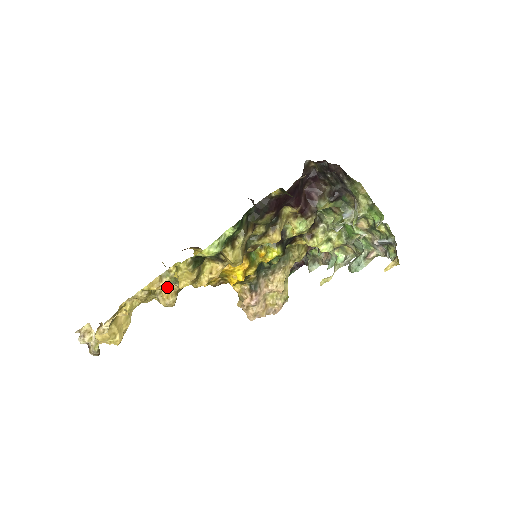
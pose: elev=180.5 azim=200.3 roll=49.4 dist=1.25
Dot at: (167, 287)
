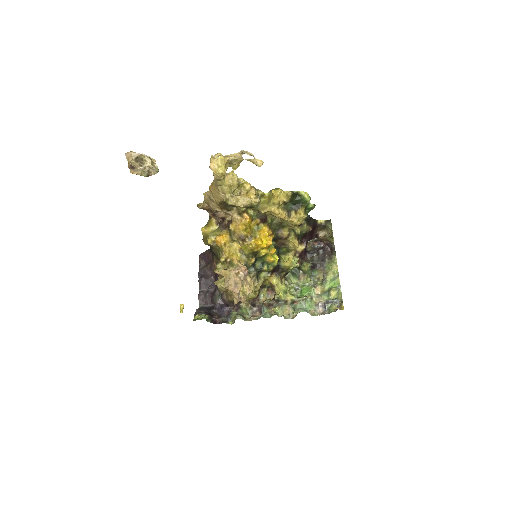
Dot at: (247, 196)
